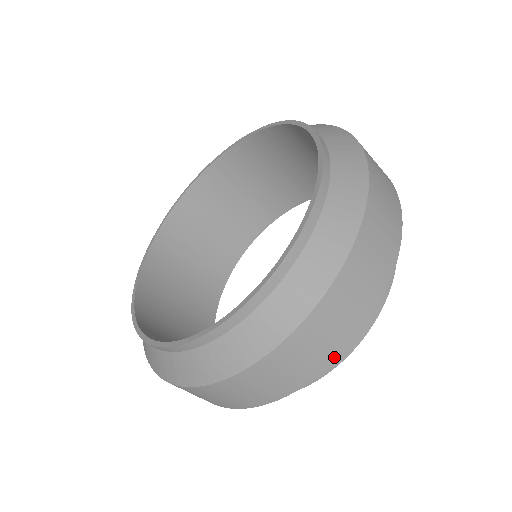
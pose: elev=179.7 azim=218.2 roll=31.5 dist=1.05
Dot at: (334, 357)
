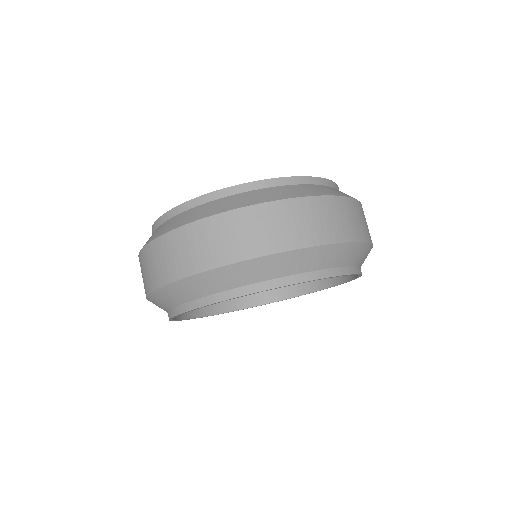
Dot at: (319, 241)
